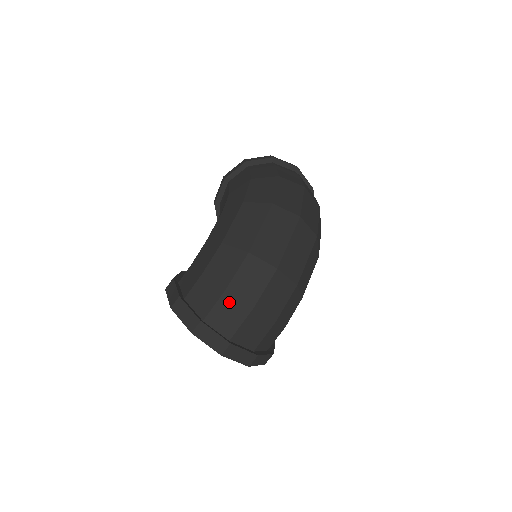
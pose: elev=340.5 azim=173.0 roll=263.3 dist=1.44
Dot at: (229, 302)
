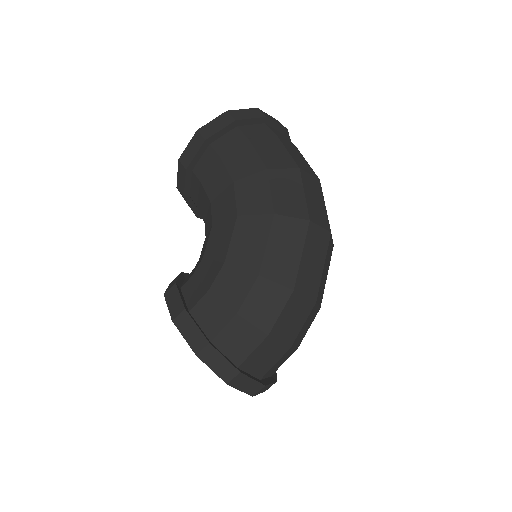
Dot at: (269, 346)
